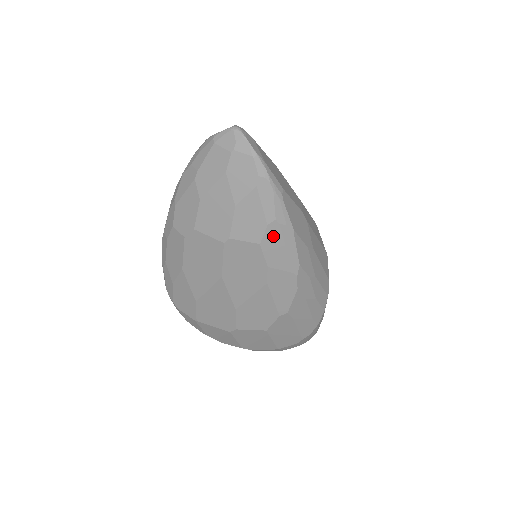
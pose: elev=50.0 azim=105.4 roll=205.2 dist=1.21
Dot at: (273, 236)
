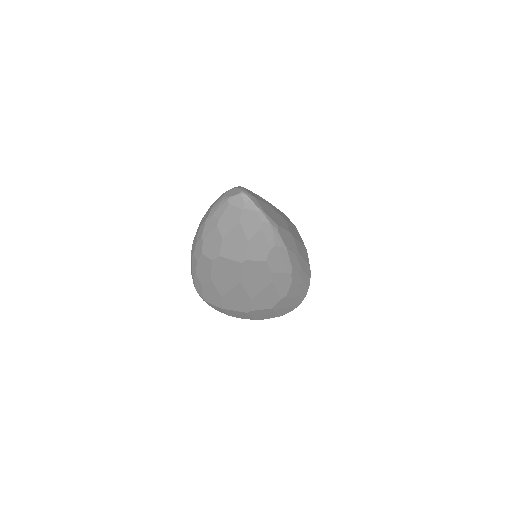
Dot at: (274, 255)
